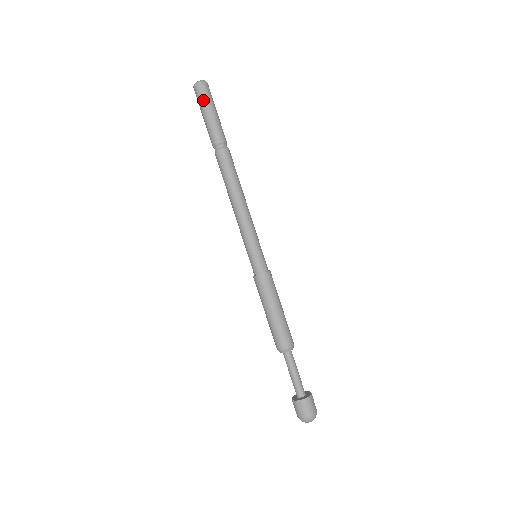
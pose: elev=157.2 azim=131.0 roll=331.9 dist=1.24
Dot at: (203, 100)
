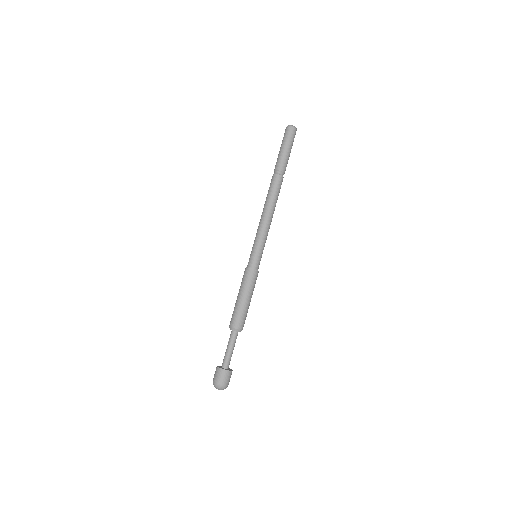
Dot at: (284, 138)
